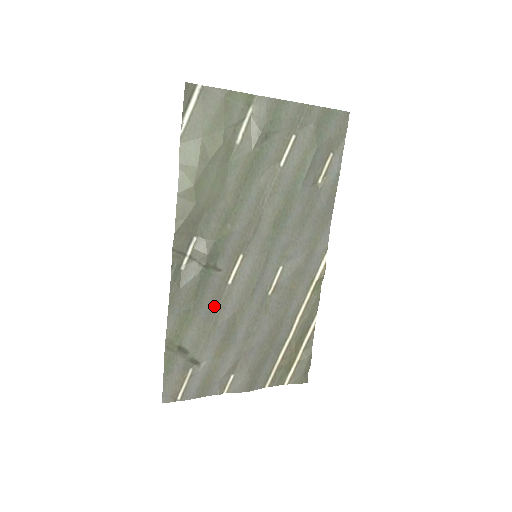
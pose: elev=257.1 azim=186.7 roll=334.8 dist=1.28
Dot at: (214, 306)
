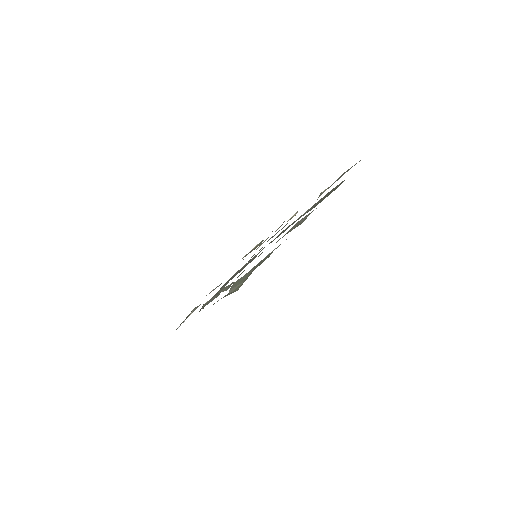
Dot at: occluded
